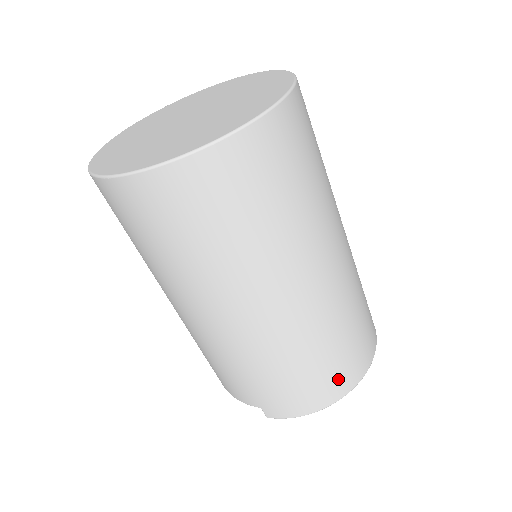
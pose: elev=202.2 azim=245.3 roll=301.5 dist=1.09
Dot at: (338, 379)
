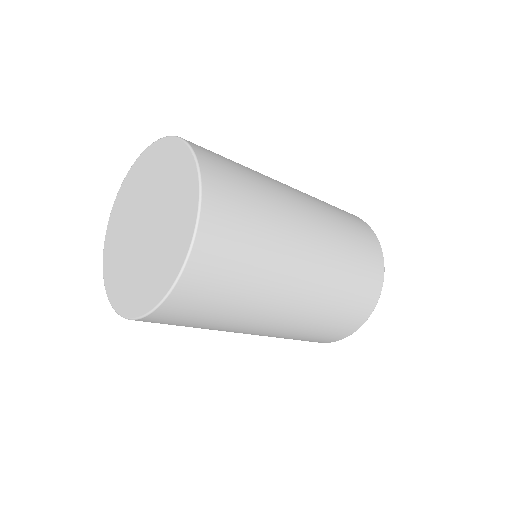
Dot at: (350, 323)
